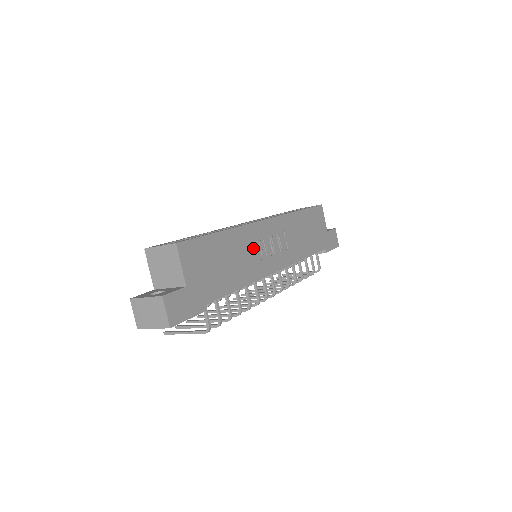
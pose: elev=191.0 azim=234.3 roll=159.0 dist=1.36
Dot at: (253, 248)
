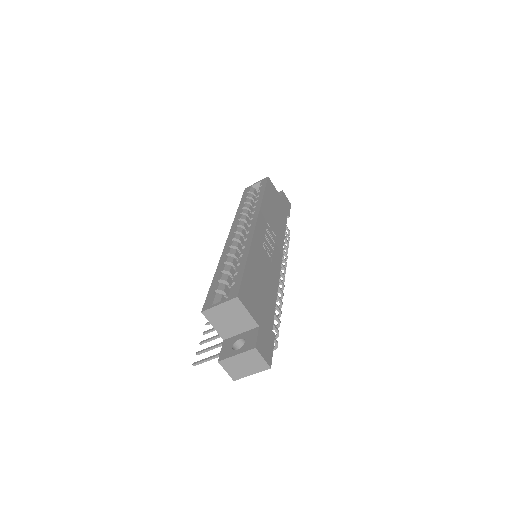
Dot at: (264, 255)
